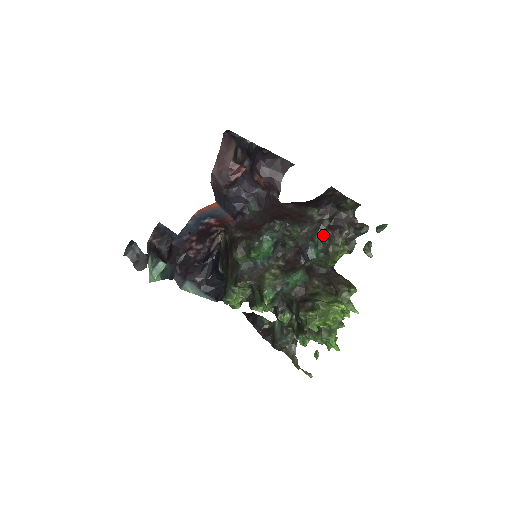
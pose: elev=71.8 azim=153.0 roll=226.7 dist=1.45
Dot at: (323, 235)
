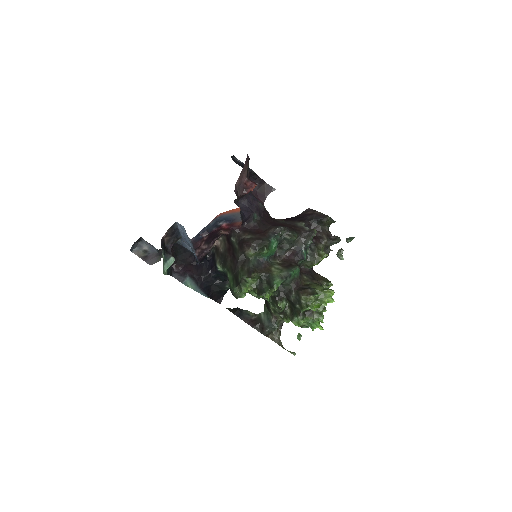
Dot at: occluded
